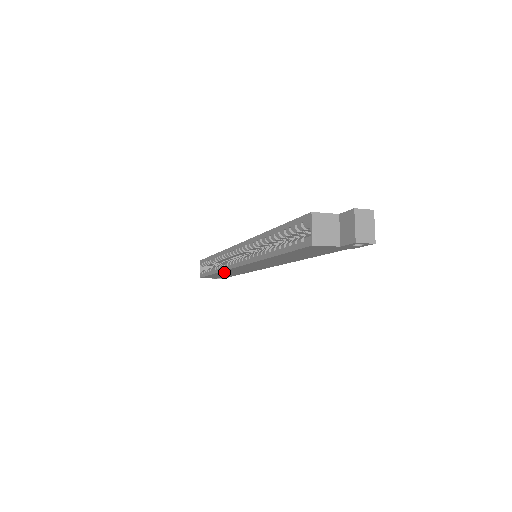
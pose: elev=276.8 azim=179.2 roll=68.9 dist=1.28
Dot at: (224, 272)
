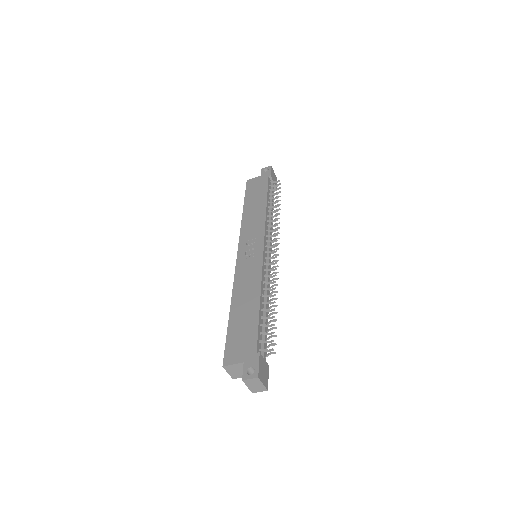
Dot at: occluded
